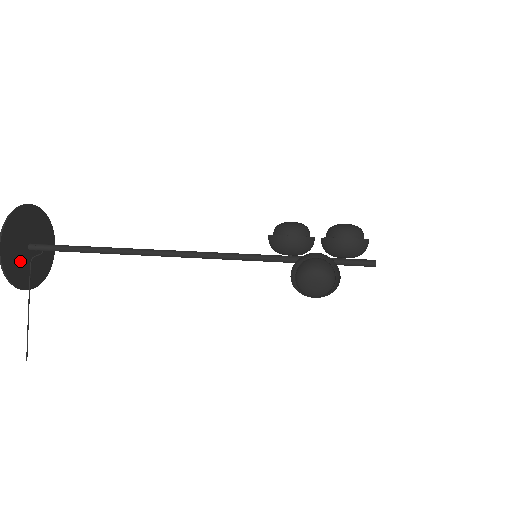
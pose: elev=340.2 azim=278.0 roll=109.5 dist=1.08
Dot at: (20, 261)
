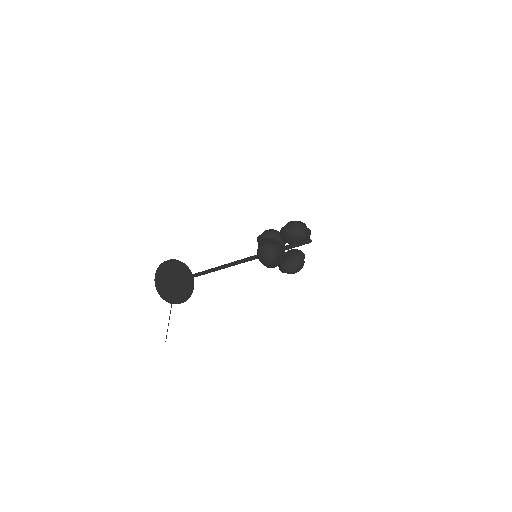
Dot at: (168, 287)
